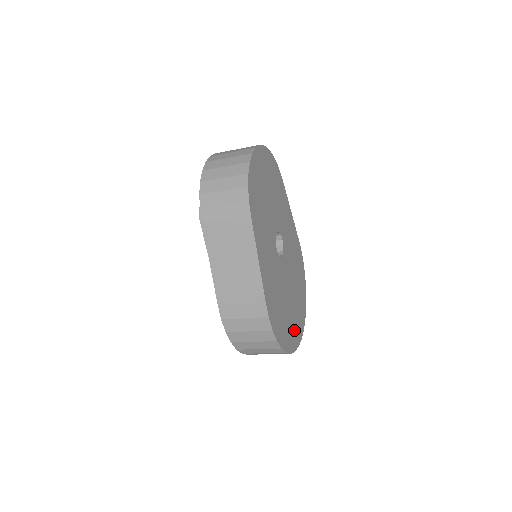
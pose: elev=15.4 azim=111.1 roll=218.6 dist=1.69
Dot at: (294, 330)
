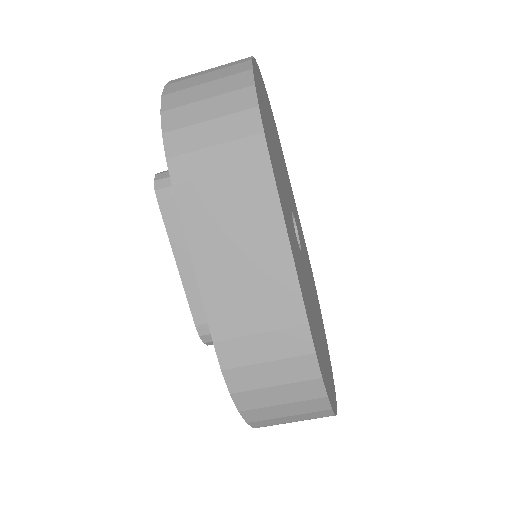
Dot at: (329, 373)
